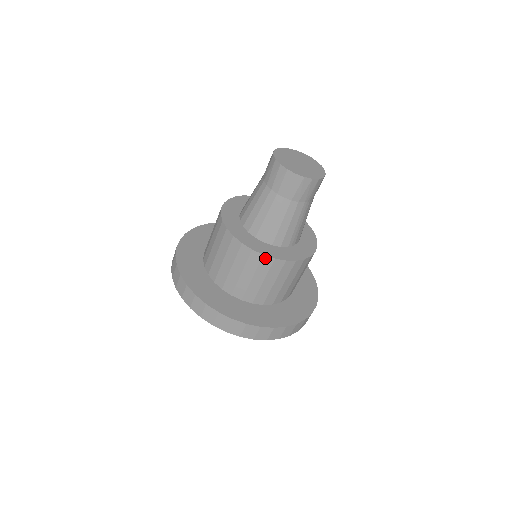
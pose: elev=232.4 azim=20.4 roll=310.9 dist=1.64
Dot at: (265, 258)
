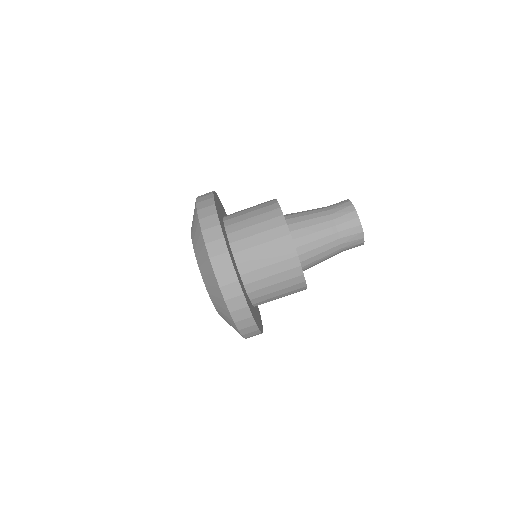
Dot at: (296, 259)
